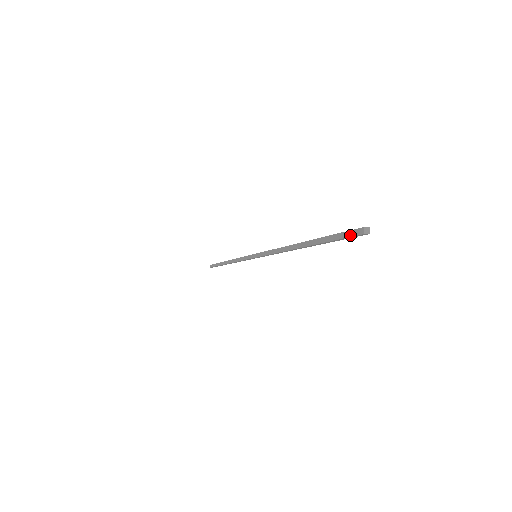
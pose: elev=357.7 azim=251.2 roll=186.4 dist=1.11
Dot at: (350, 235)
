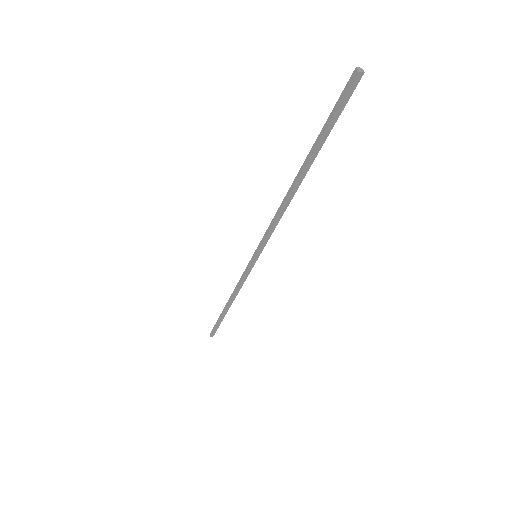
Dot at: (345, 93)
